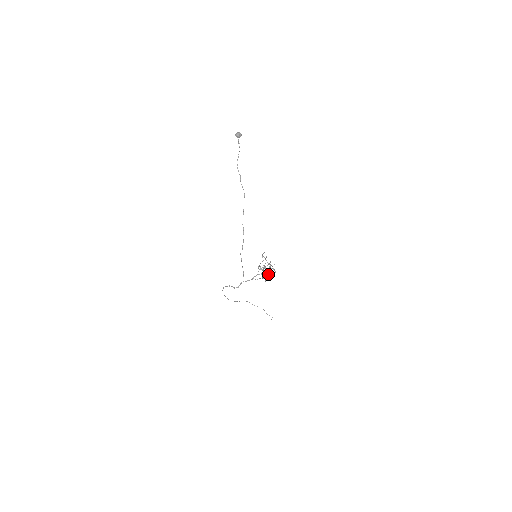
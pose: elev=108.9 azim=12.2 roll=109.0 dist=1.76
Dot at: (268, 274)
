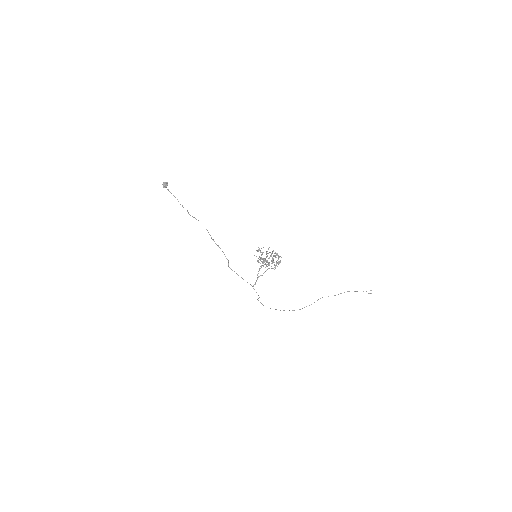
Dot at: occluded
